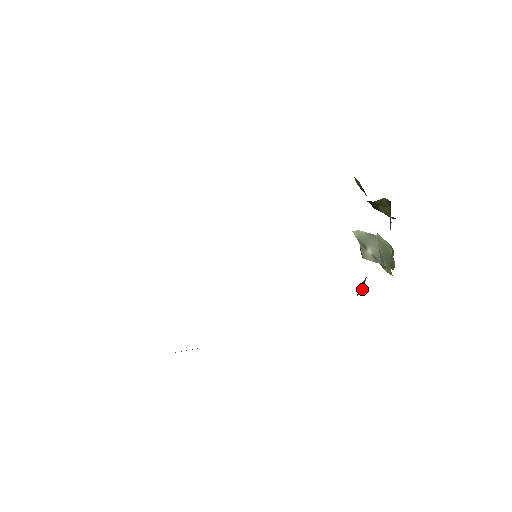
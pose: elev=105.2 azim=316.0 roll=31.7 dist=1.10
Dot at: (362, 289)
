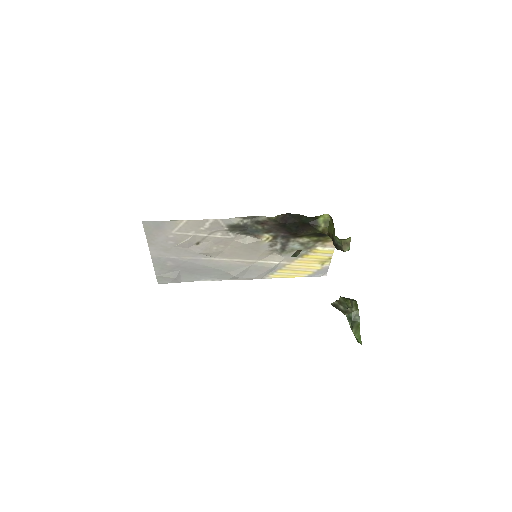
Dot at: occluded
